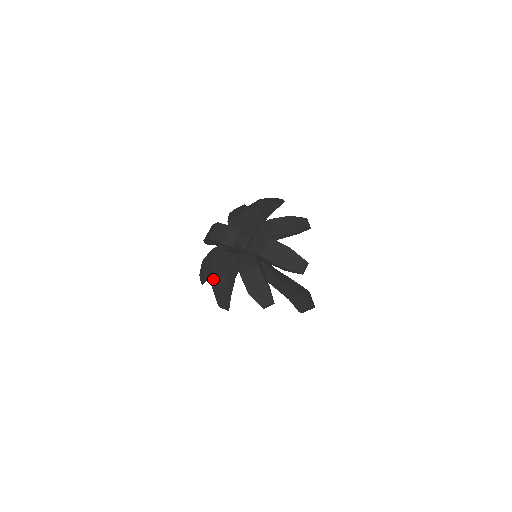
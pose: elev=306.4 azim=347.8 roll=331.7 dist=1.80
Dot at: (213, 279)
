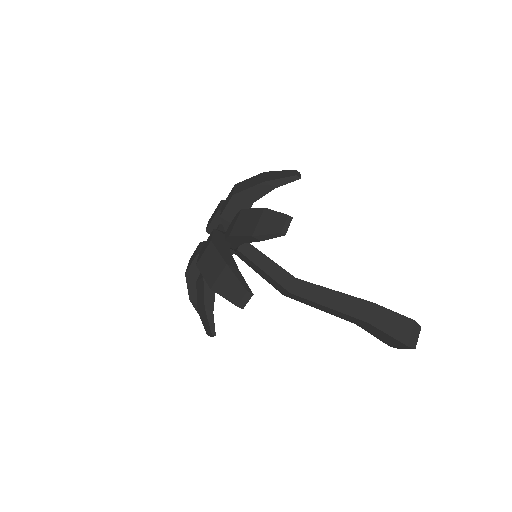
Dot at: occluded
